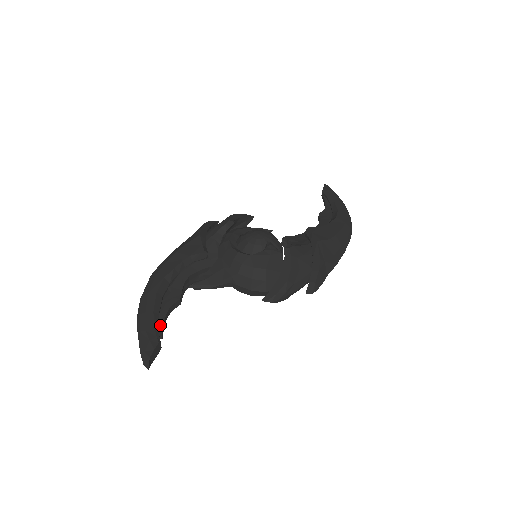
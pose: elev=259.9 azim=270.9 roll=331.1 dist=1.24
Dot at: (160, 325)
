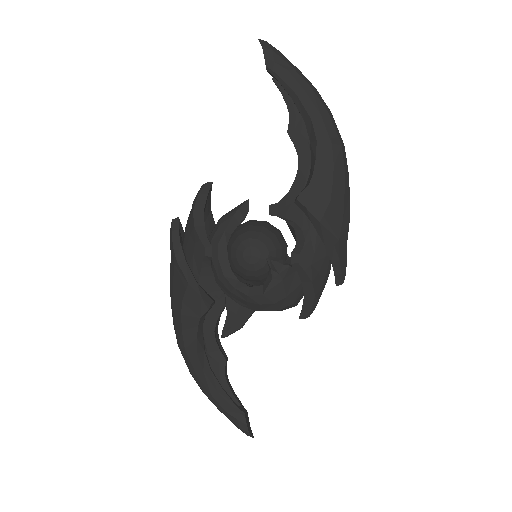
Dot at: (231, 397)
